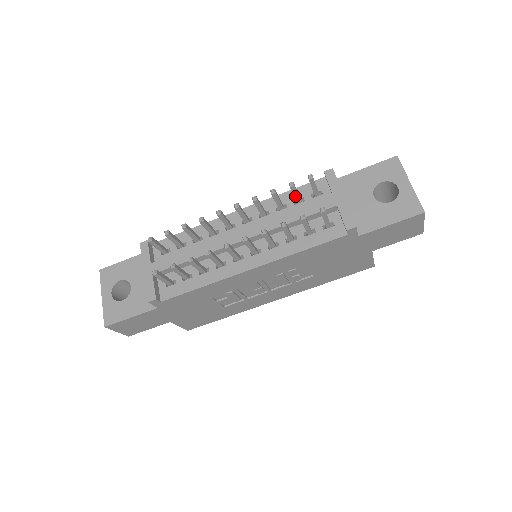
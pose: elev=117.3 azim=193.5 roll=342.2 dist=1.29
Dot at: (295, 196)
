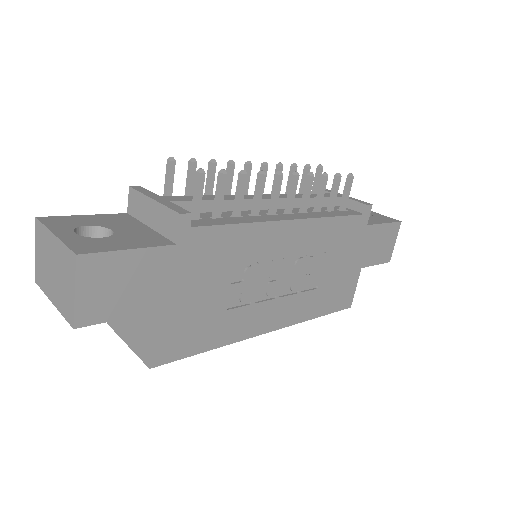
Dot at: occluded
